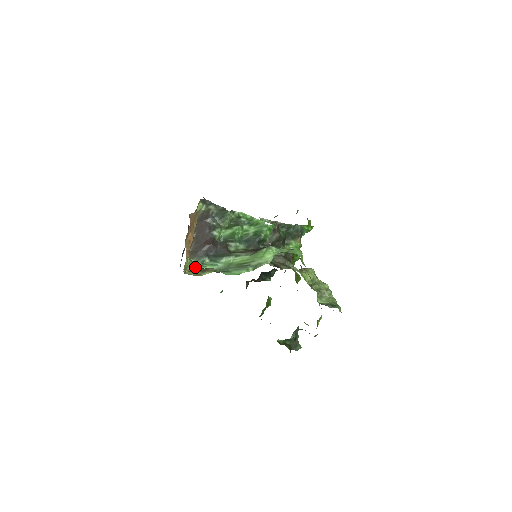
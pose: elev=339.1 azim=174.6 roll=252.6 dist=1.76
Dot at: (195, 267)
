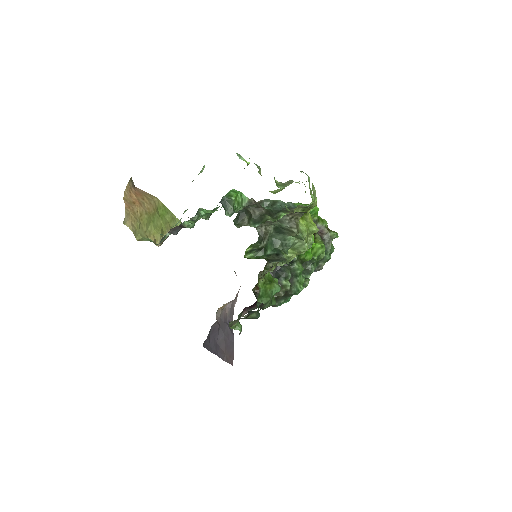
Dot at: occluded
